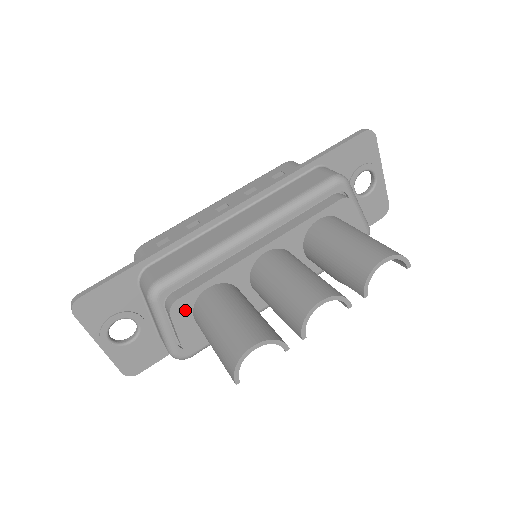
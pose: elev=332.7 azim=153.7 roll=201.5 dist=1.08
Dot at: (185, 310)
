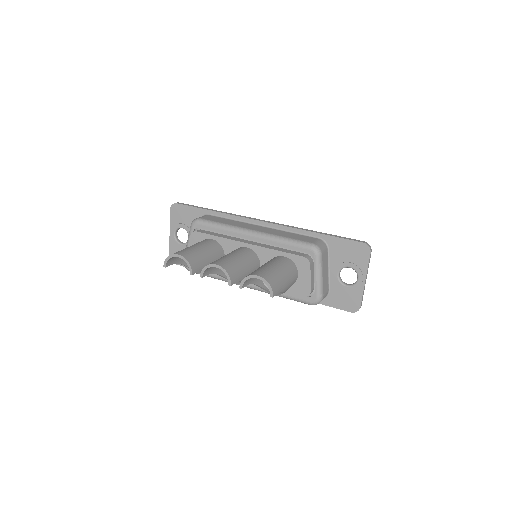
Dot at: (197, 240)
